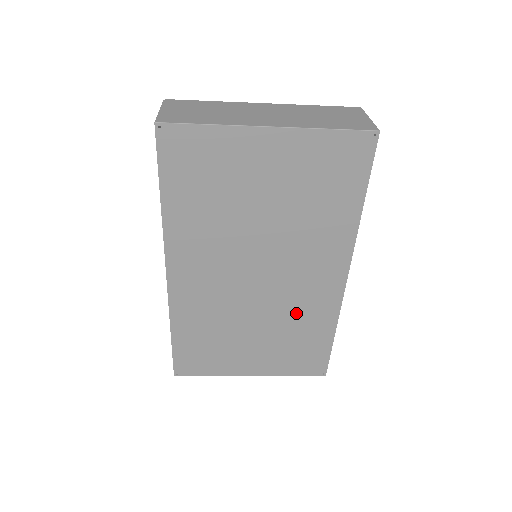
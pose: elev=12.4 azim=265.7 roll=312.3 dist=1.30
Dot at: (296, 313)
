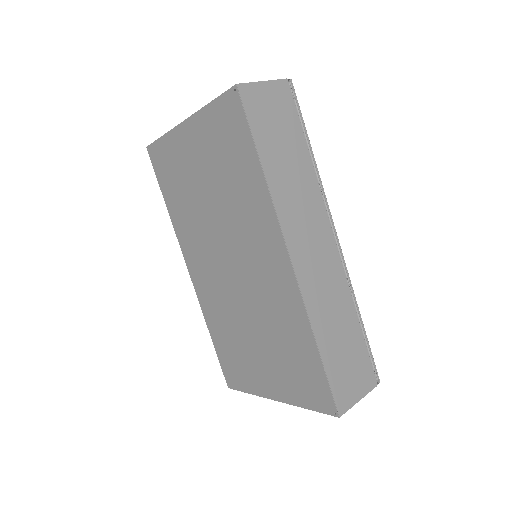
Dot at: (273, 312)
